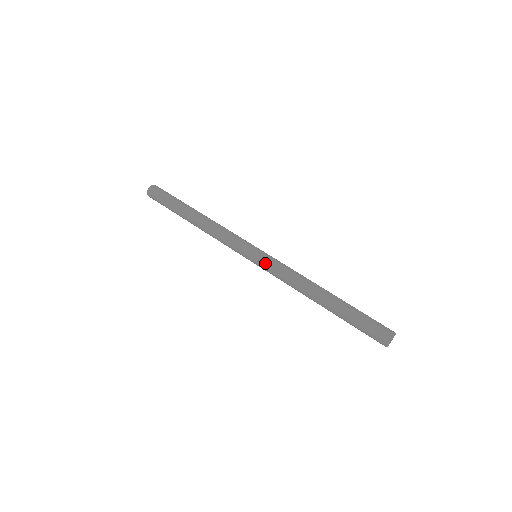
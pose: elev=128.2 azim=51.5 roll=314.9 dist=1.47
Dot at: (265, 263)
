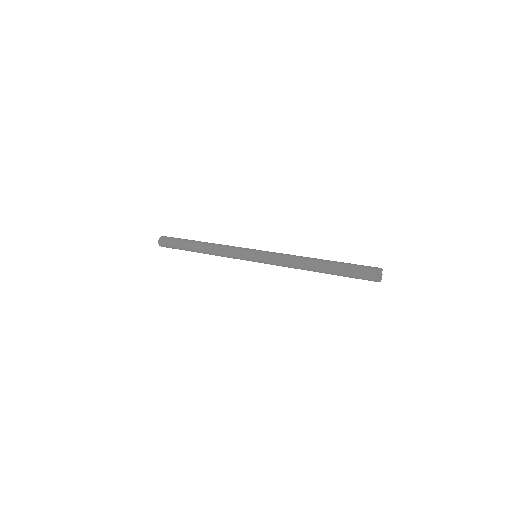
Dot at: (266, 252)
